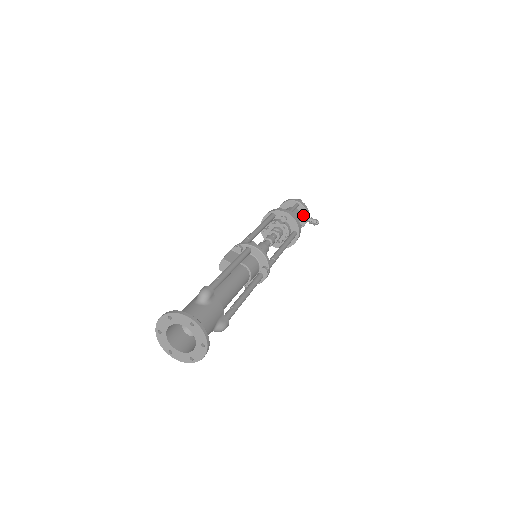
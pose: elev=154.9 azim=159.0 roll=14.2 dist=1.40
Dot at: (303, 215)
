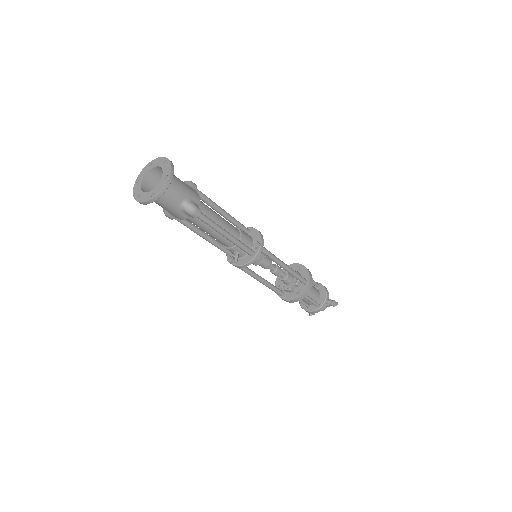
Dot at: (322, 295)
